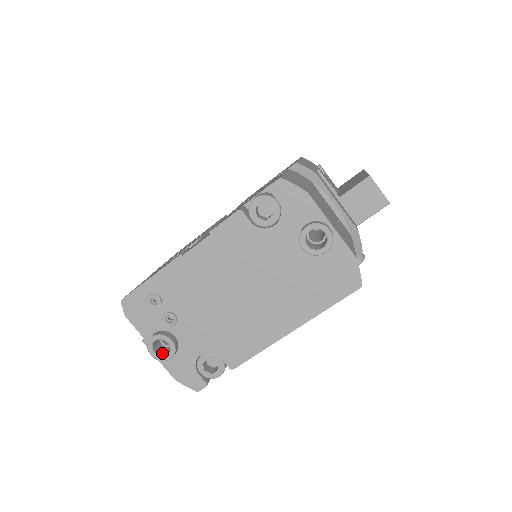
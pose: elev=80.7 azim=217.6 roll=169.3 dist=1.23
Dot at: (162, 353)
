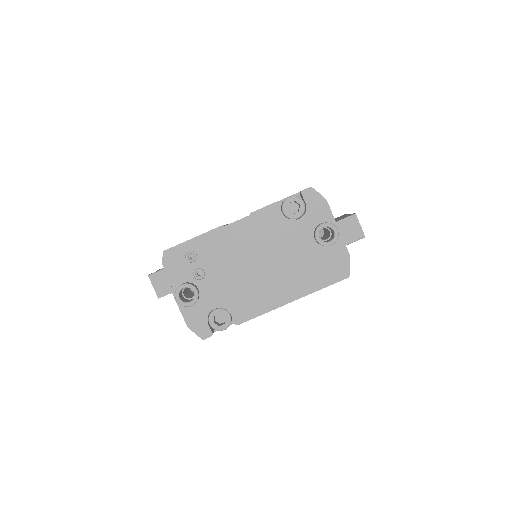
Dot at: (184, 301)
